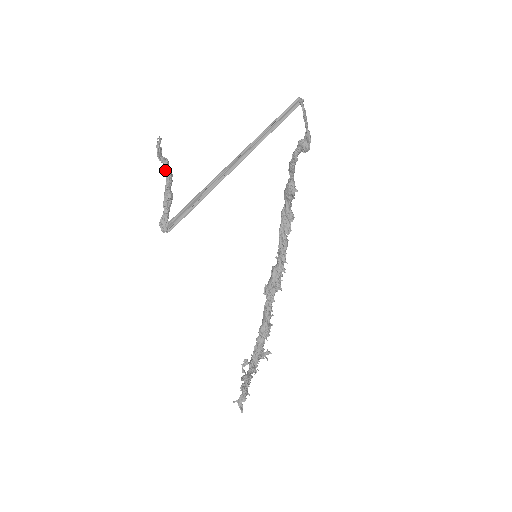
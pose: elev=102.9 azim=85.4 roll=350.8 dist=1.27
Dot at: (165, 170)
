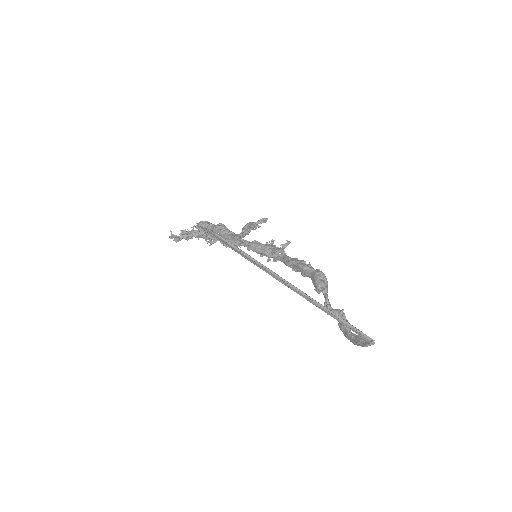
Dot at: (237, 237)
